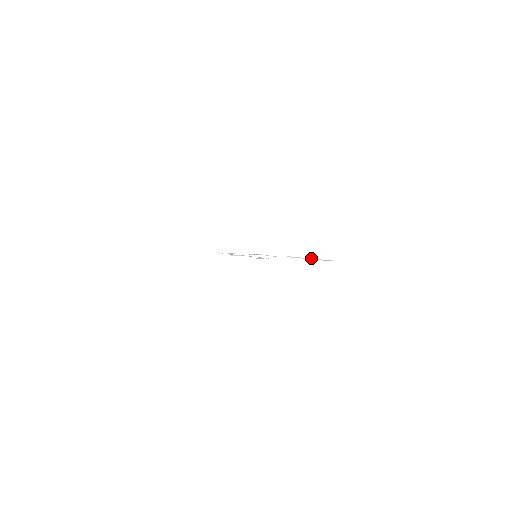
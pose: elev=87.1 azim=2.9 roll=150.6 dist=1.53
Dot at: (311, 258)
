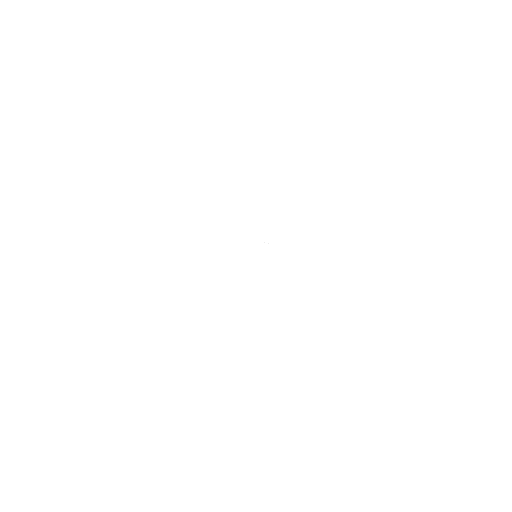
Dot at: occluded
